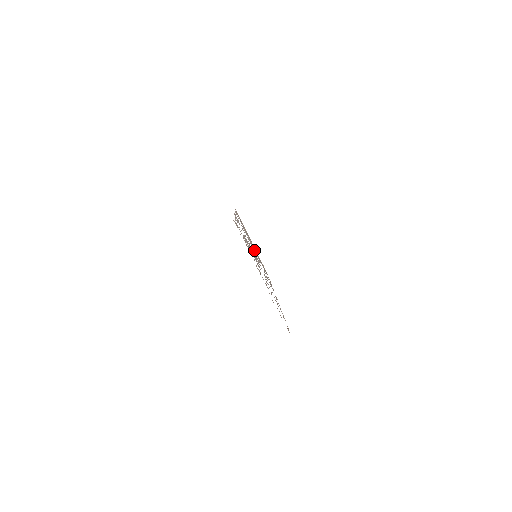
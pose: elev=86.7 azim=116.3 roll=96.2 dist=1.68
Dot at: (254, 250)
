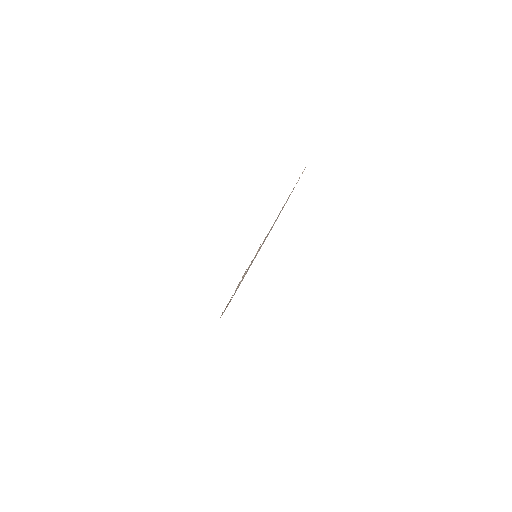
Dot at: occluded
